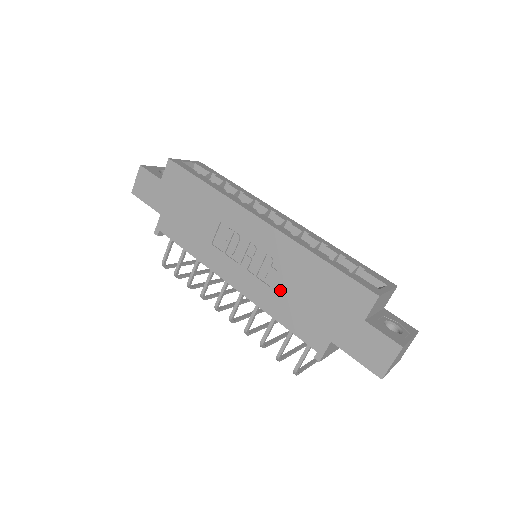
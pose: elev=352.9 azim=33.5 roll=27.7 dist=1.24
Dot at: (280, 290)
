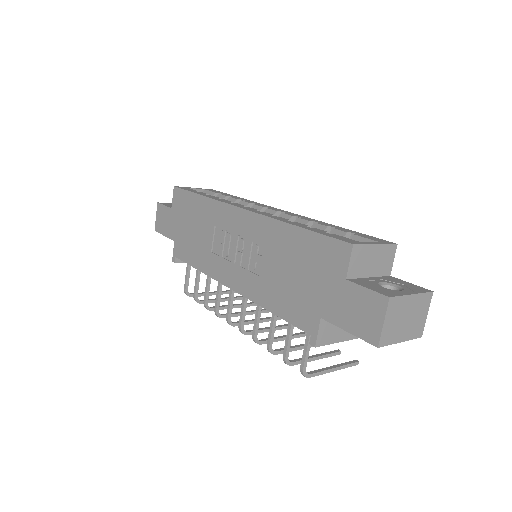
Dot at: (268, 276)
